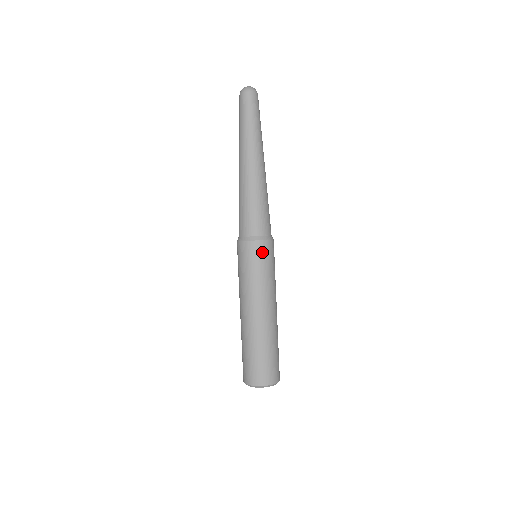
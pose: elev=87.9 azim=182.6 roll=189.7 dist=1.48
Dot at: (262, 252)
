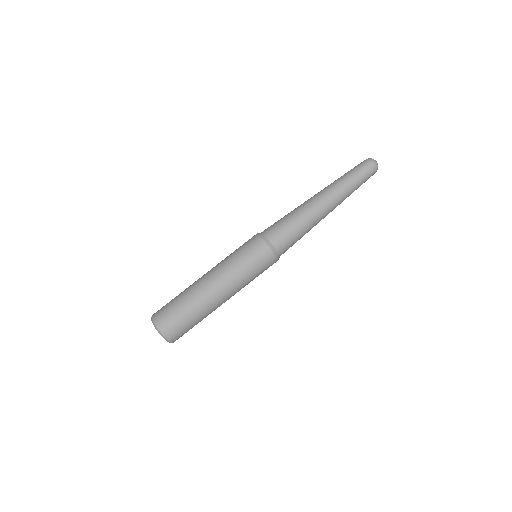
Dot at: (262, 256)
